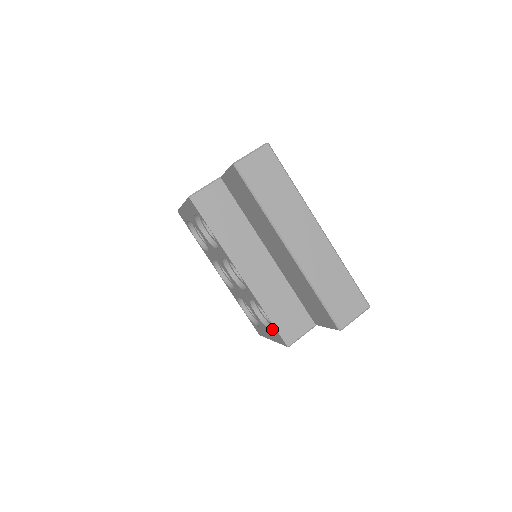
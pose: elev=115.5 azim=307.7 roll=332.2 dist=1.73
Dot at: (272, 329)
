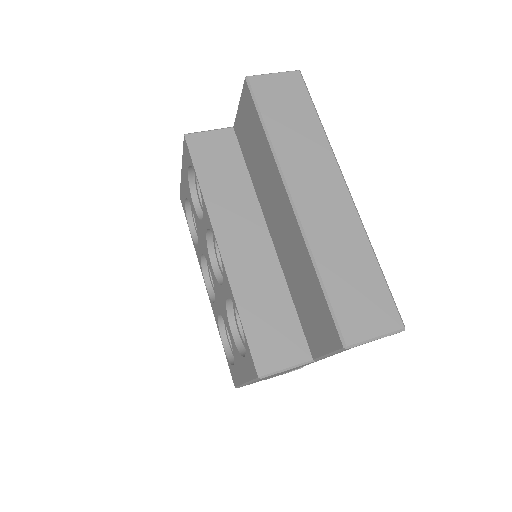
Dot at: occluded
